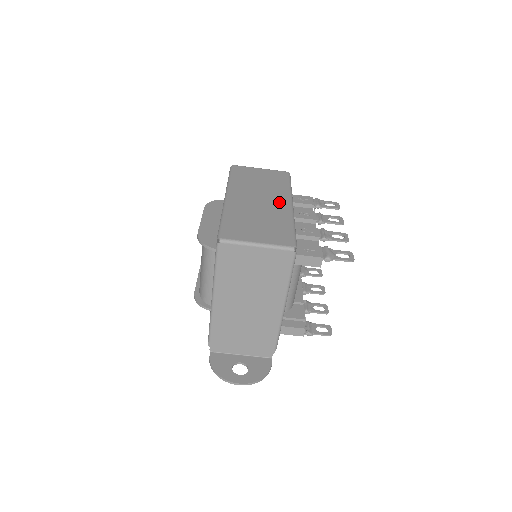
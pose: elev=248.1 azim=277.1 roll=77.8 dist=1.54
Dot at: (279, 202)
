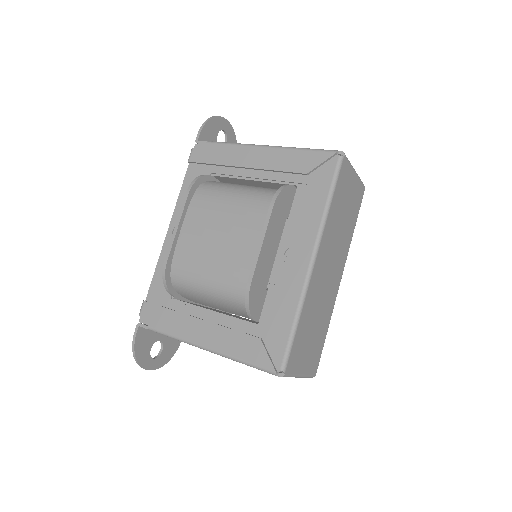
Dot at: (337, 276)
